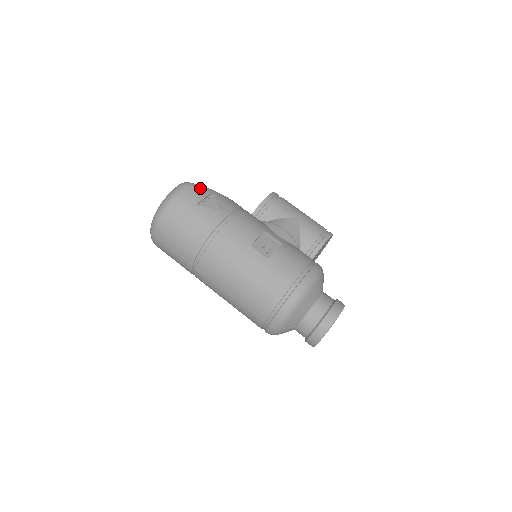
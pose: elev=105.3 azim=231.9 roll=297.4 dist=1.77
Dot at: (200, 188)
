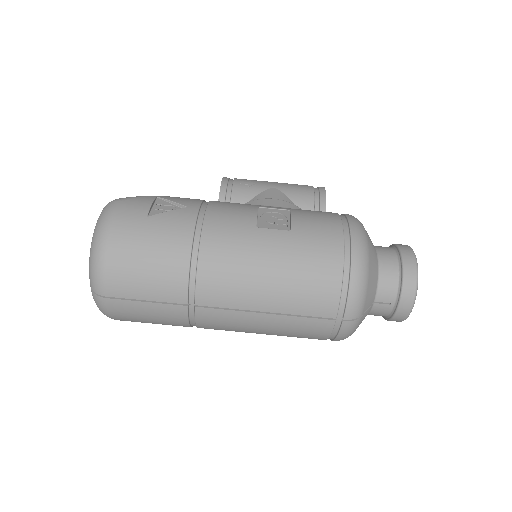
Dot at: (136, 198)
